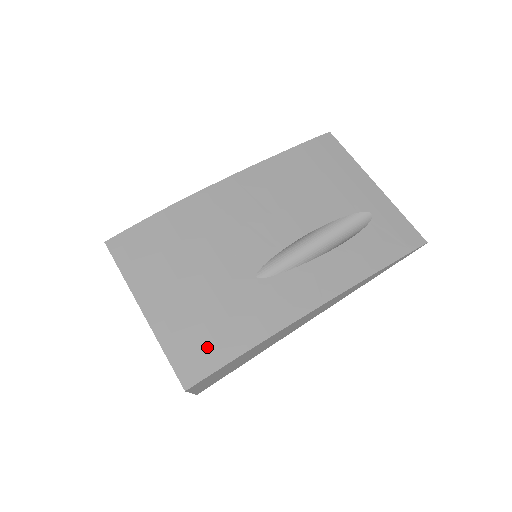
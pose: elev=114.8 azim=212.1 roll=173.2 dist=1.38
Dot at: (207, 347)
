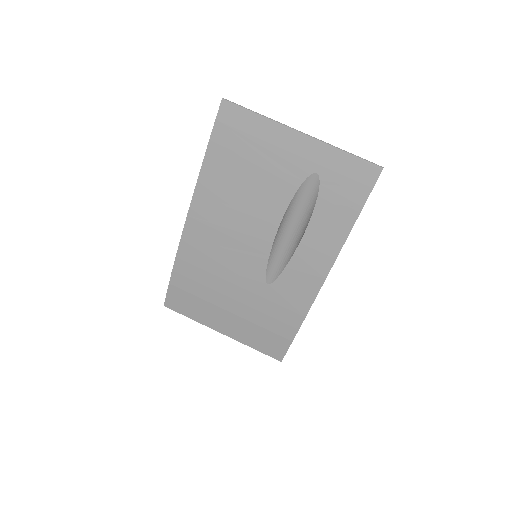
Dot at: (273, 338)
